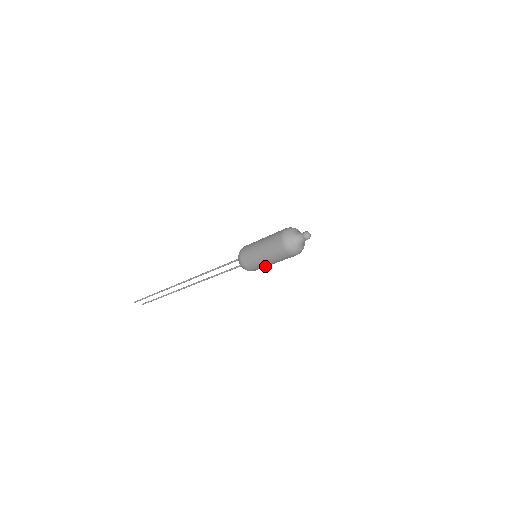
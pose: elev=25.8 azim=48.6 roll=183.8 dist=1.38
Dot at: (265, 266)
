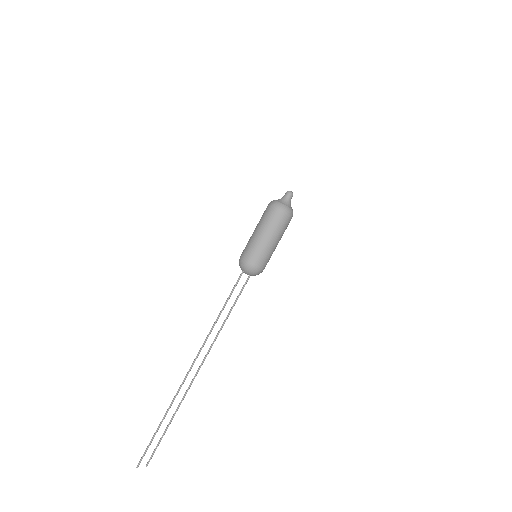
Dot at: (271, 253)
